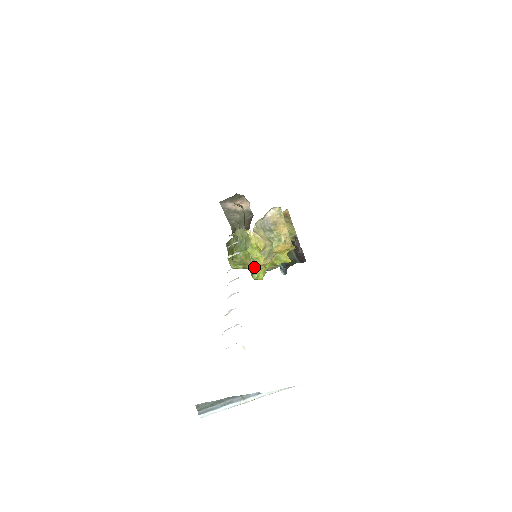
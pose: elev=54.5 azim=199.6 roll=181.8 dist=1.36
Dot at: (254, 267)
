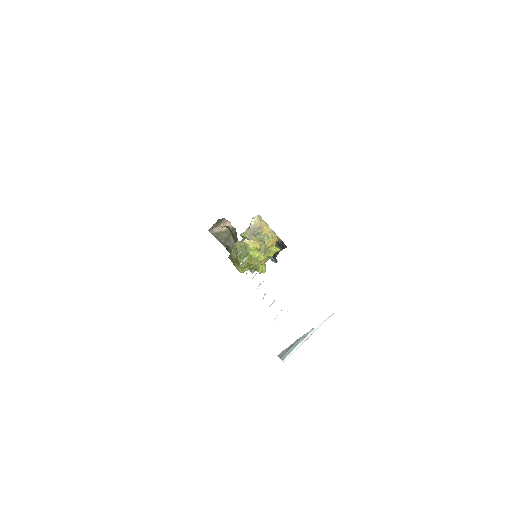
Dot at: (256, 265)
